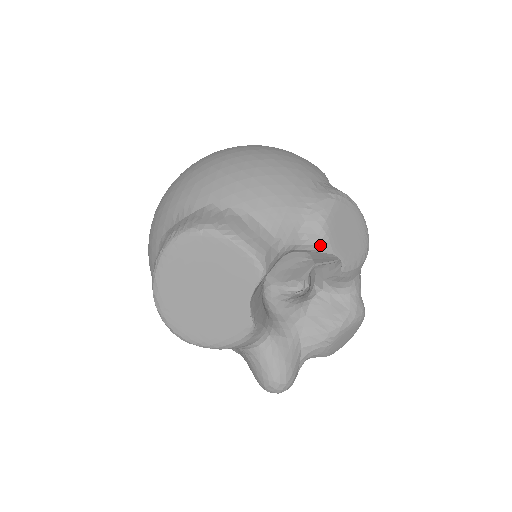
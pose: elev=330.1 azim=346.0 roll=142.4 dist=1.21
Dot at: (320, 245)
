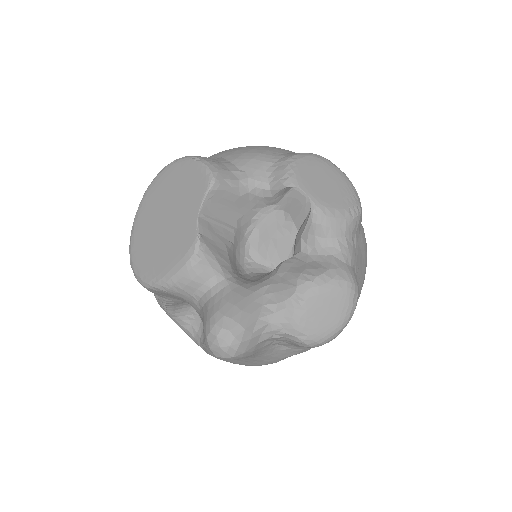
Dot at: (285, 179)
